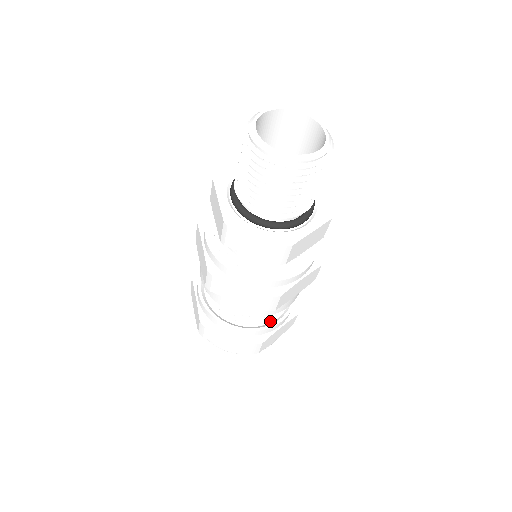
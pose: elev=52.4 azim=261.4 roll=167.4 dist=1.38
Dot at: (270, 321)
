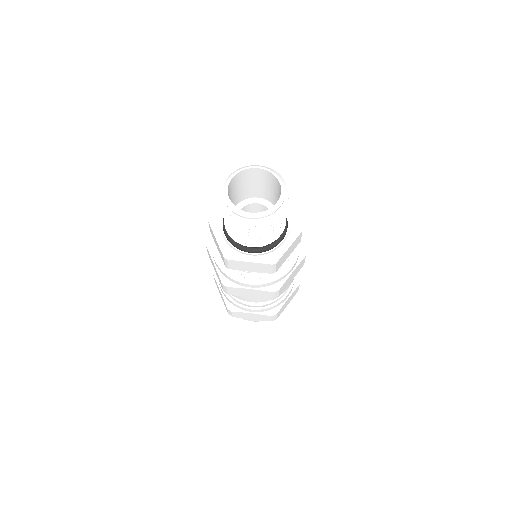
Dot at: (279, 296)
